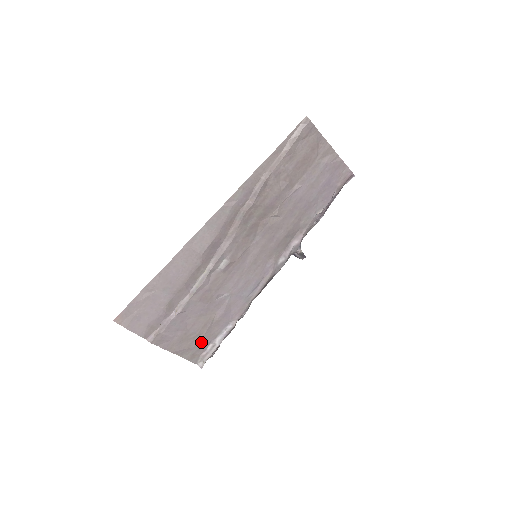
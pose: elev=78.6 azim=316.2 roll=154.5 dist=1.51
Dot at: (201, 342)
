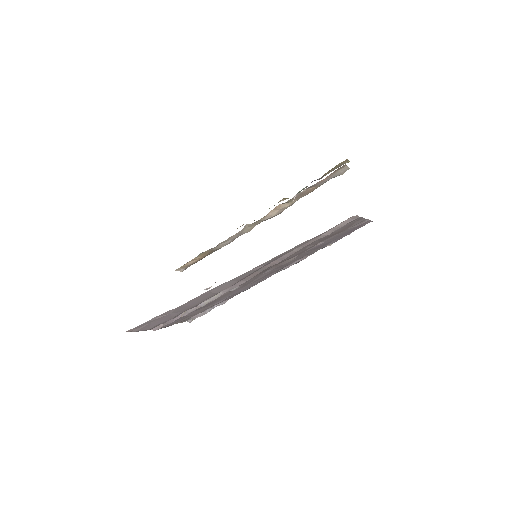
Dot at: occluded
